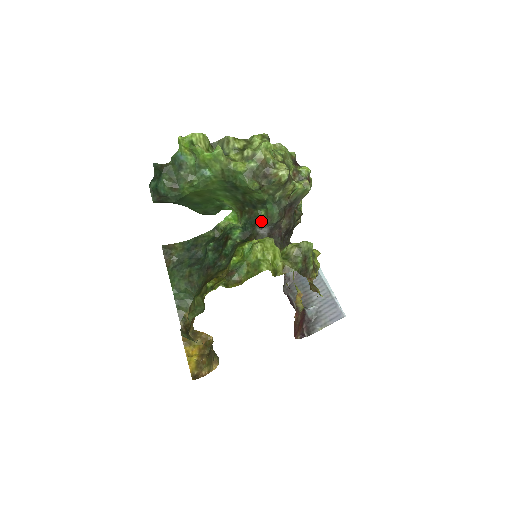
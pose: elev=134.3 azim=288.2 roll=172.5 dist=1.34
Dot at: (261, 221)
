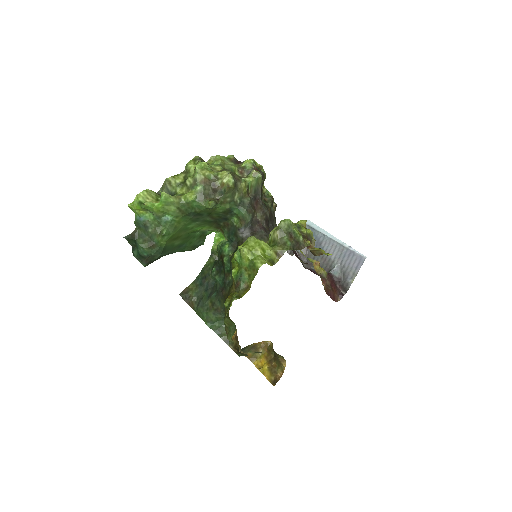
Dot at: (238, 227)
